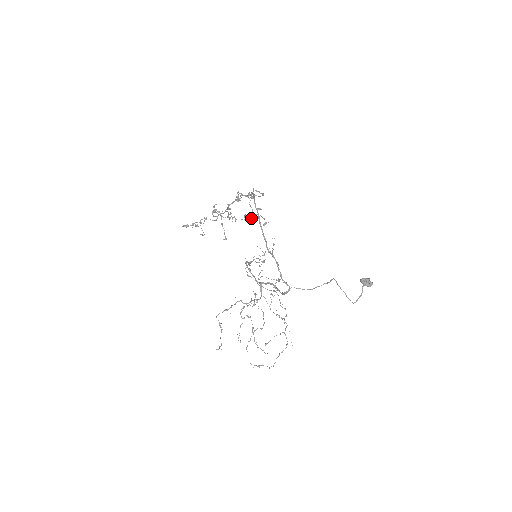
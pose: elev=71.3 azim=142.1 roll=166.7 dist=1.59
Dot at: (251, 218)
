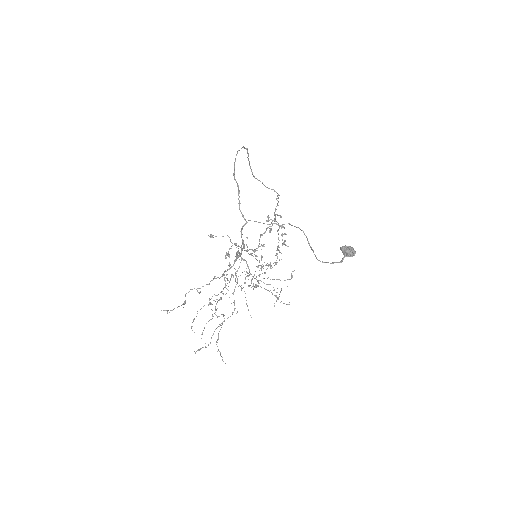
Dot at: (277, 248)
